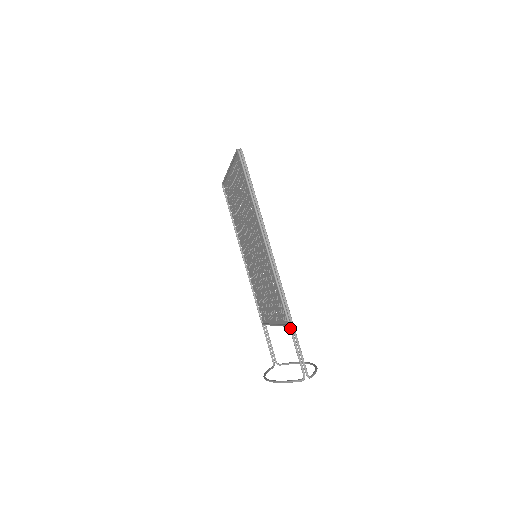
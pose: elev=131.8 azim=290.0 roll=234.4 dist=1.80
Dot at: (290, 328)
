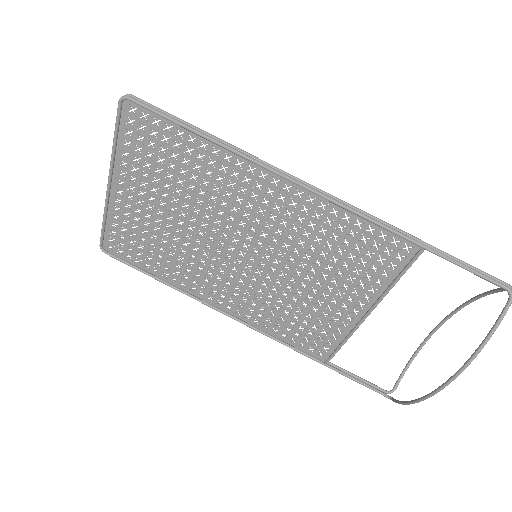
Dot at: (429, 248)
